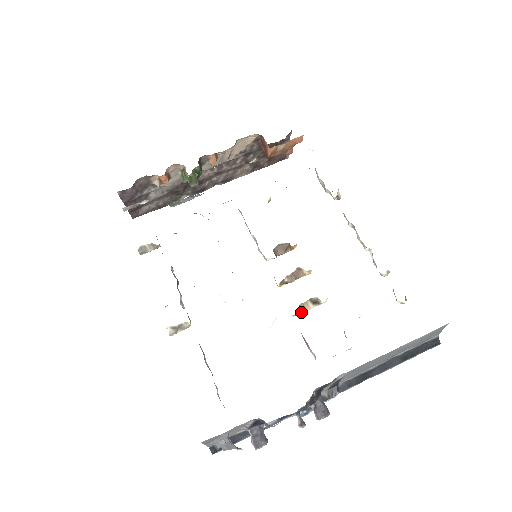
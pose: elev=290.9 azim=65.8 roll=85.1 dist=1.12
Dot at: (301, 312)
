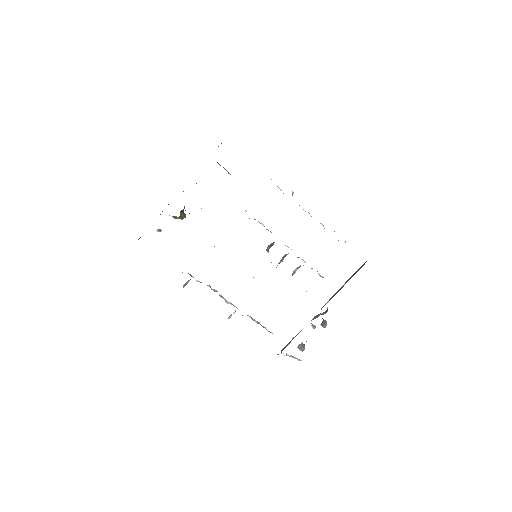
Dot at: (293, 274)
